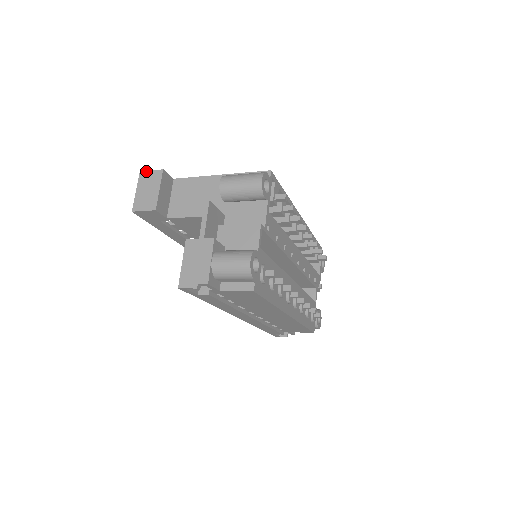
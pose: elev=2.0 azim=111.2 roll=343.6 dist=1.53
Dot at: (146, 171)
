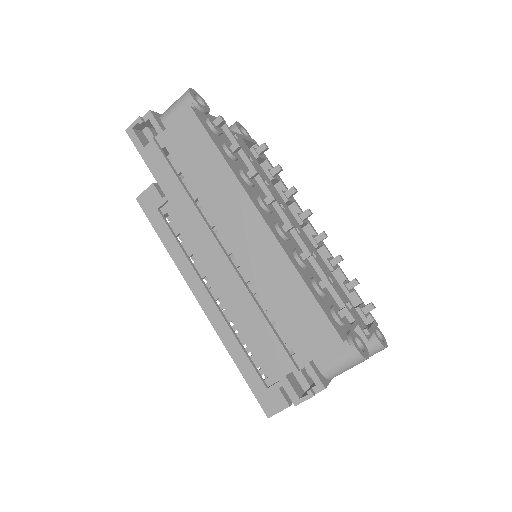
Dot at: occluded
